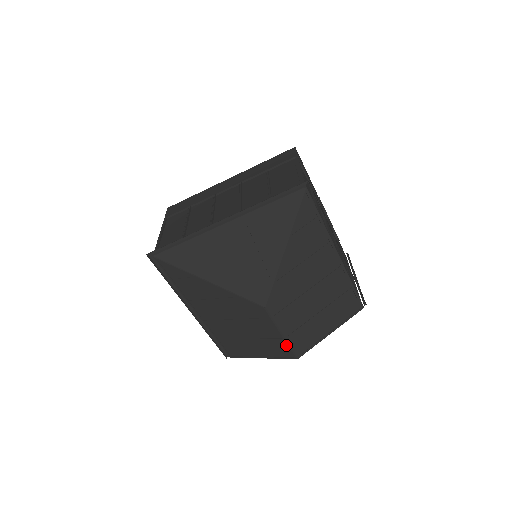
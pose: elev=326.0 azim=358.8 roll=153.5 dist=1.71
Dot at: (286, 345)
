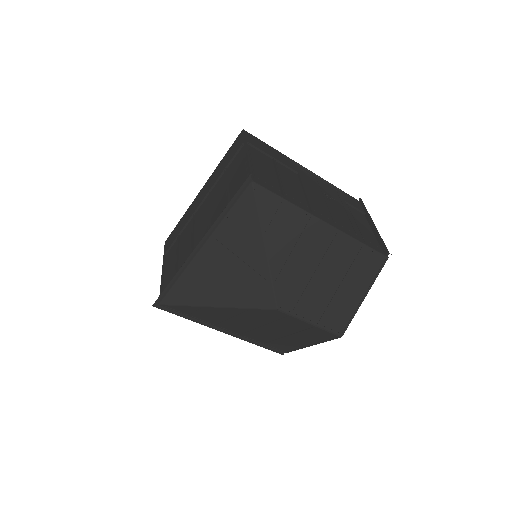
Dot at: (322, 330)
